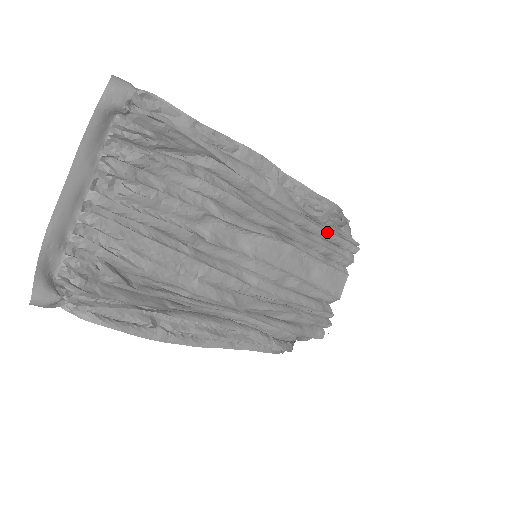
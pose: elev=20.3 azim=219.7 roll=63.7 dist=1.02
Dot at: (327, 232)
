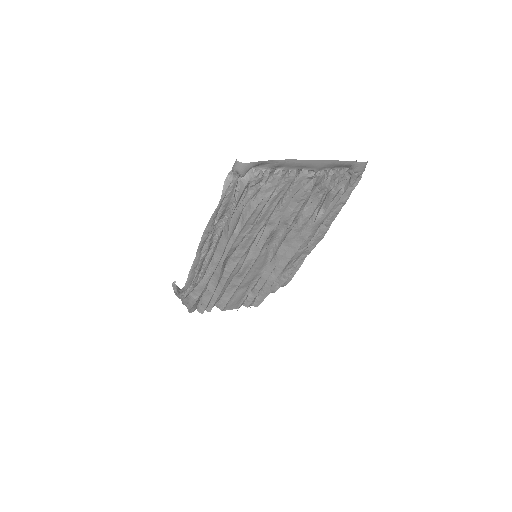
Dot at: (270, 286)
